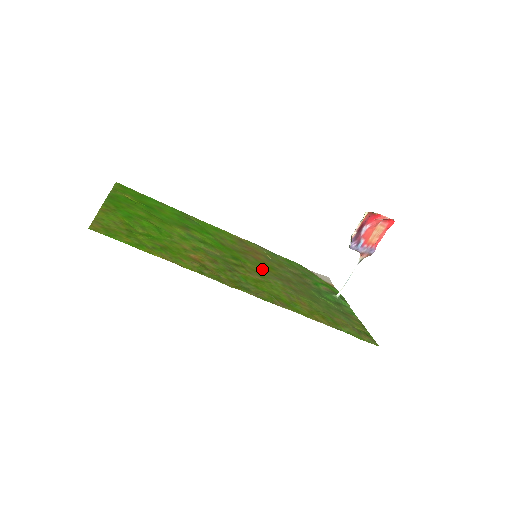
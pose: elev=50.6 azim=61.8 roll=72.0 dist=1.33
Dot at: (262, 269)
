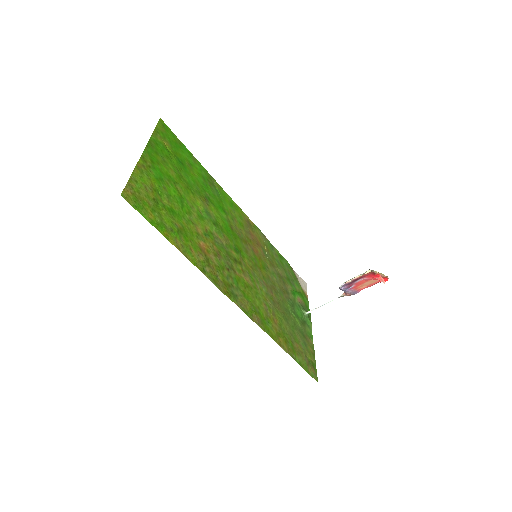
Dot at: (255, 268)
